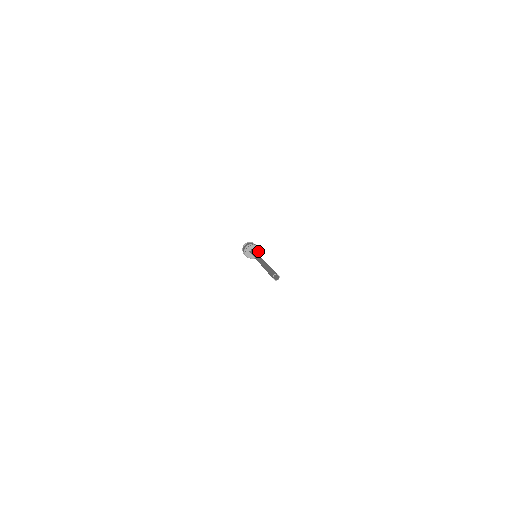
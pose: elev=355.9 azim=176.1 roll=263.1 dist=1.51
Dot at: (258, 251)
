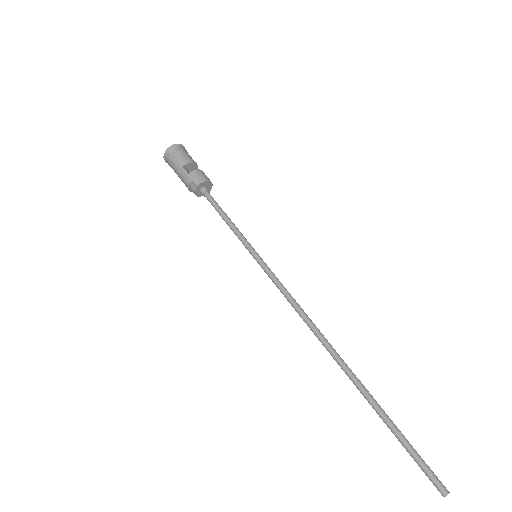
Dot at: (208, 182)
